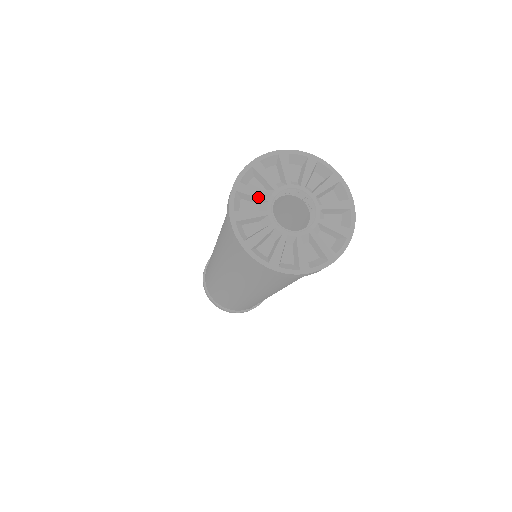
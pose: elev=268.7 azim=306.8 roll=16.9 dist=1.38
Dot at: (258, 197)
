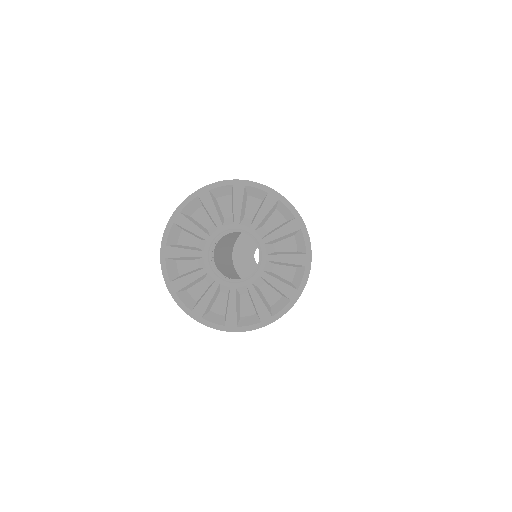
Dot at: (197, 234)
